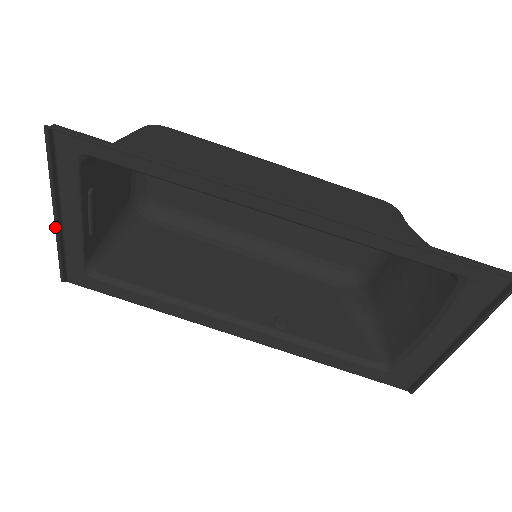
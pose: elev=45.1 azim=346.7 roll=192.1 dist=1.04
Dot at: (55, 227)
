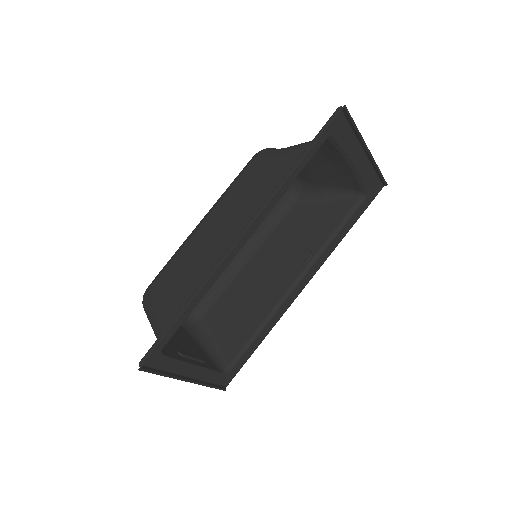
Dot at: (194, 383)
